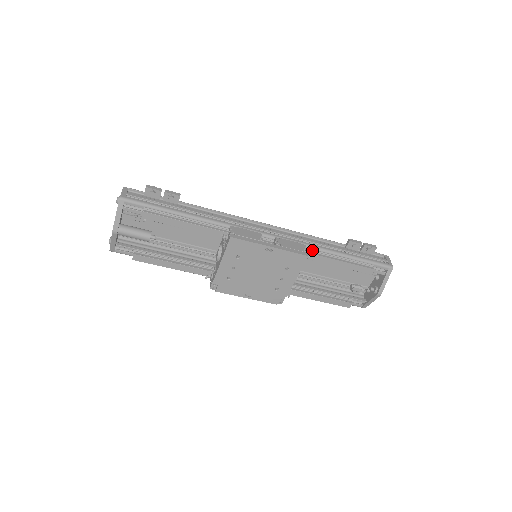
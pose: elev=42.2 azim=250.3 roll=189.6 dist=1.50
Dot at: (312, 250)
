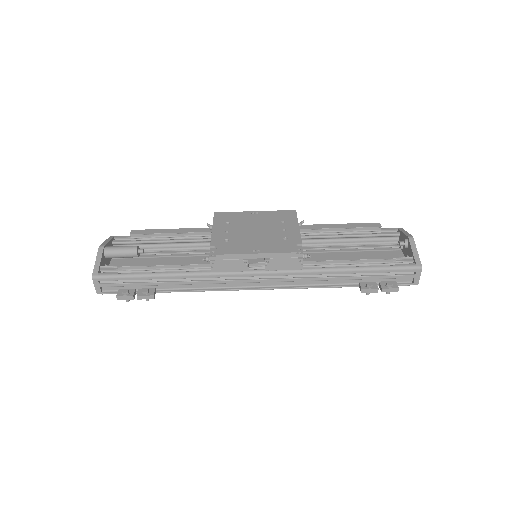
Dot at: occluded
